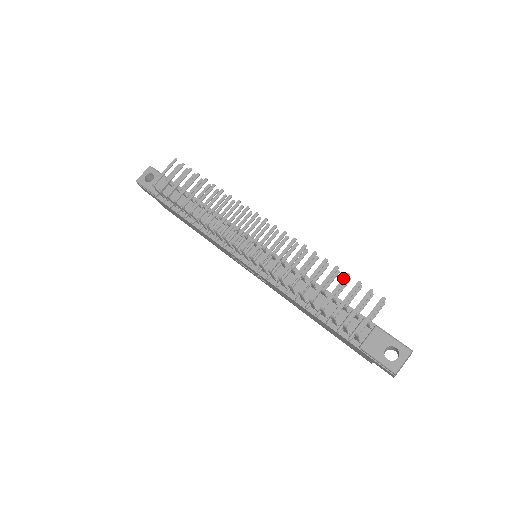
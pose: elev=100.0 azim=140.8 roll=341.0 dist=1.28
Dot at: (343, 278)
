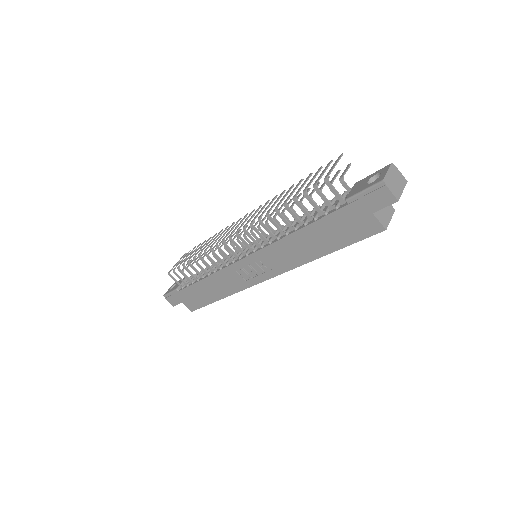
Dot at: (307, 177)
